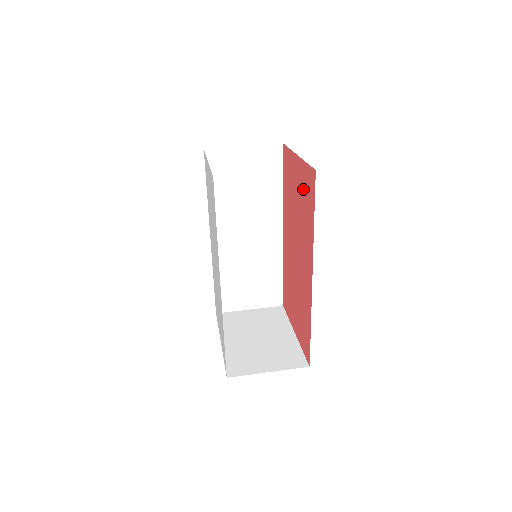
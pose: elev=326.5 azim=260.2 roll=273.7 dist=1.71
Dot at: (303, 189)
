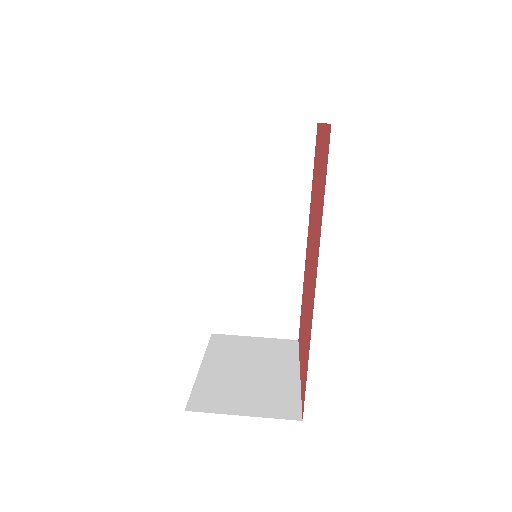
Dot at: (322, 164)
